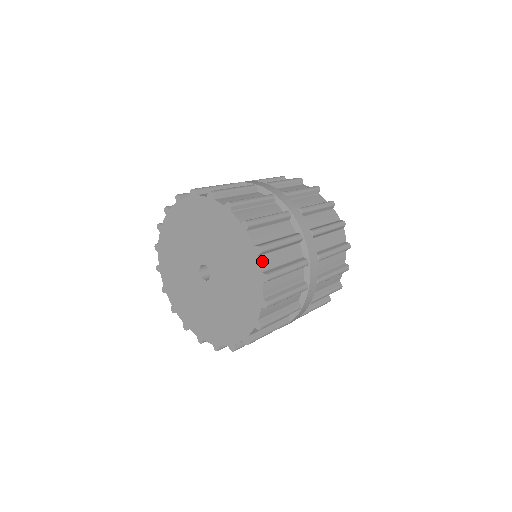
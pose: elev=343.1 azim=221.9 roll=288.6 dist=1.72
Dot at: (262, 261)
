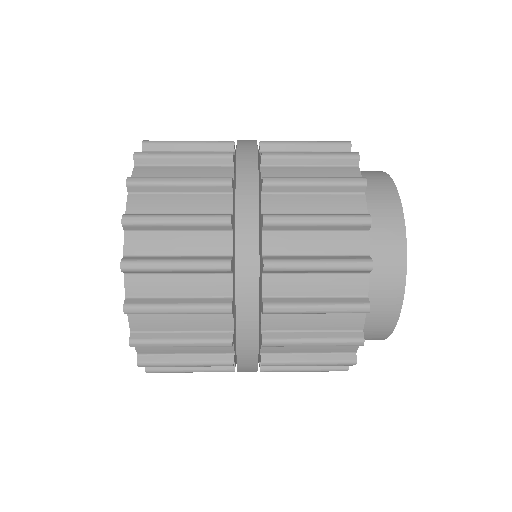
Dot at: occluded
